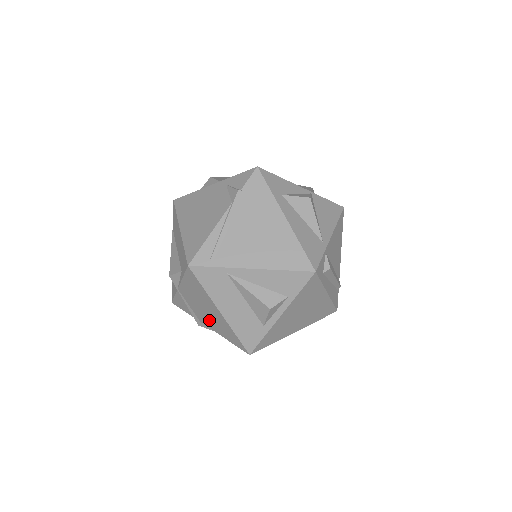
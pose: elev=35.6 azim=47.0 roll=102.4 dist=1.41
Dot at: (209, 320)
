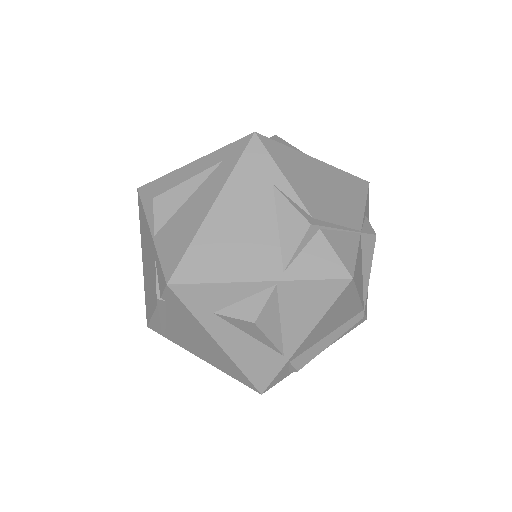
Dot at: occluded
